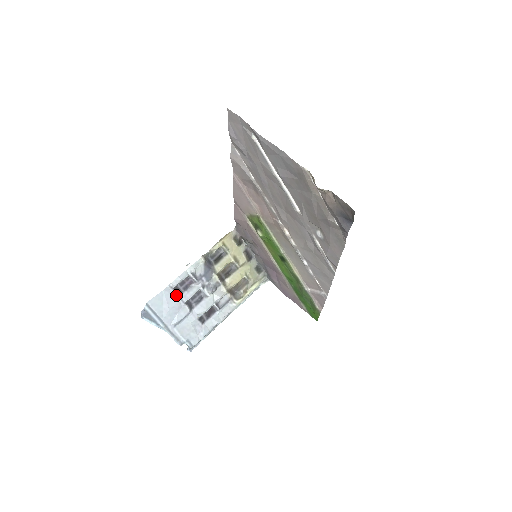
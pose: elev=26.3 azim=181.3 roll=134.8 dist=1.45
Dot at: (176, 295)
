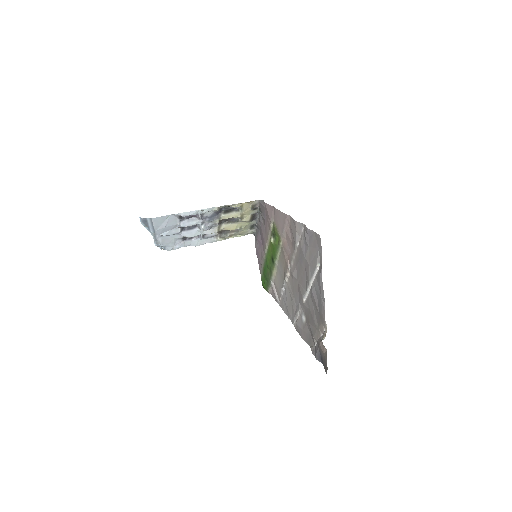
Dot at: (178, 220)
